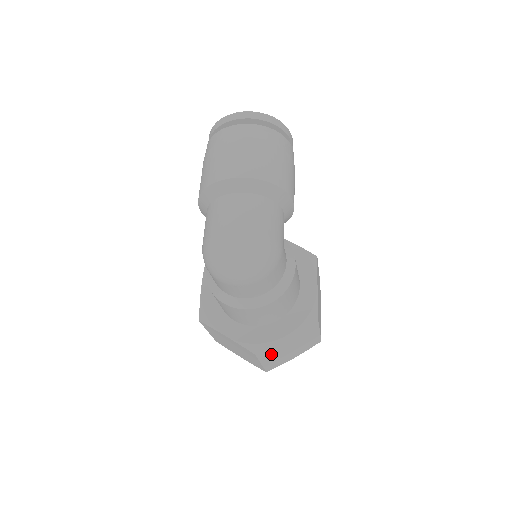
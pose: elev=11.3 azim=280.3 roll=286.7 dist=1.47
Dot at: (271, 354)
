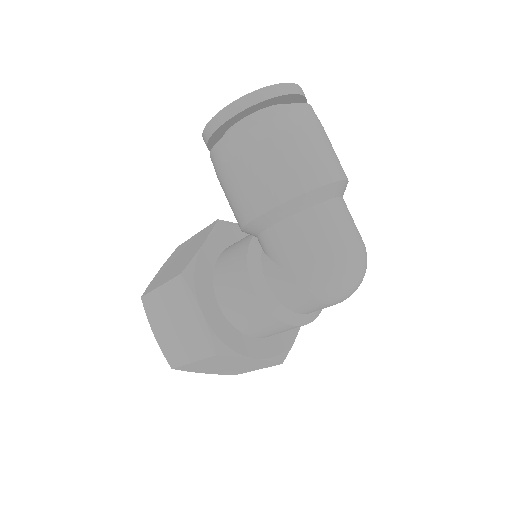
Dot at: occluded
